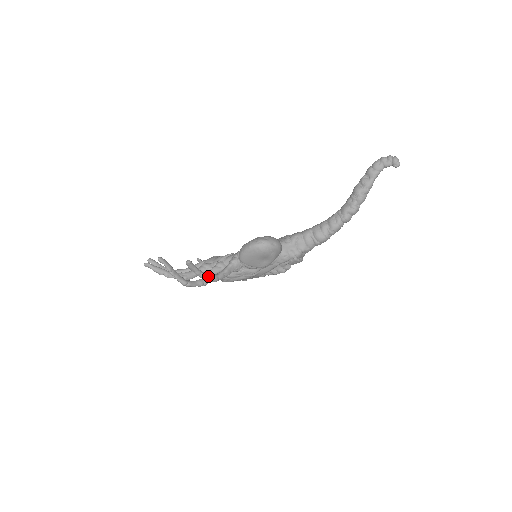
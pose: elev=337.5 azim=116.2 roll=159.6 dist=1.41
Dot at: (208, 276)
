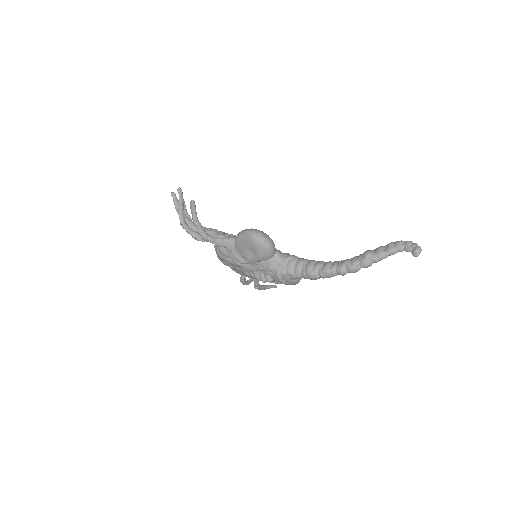
Dot at: (200, 228)
